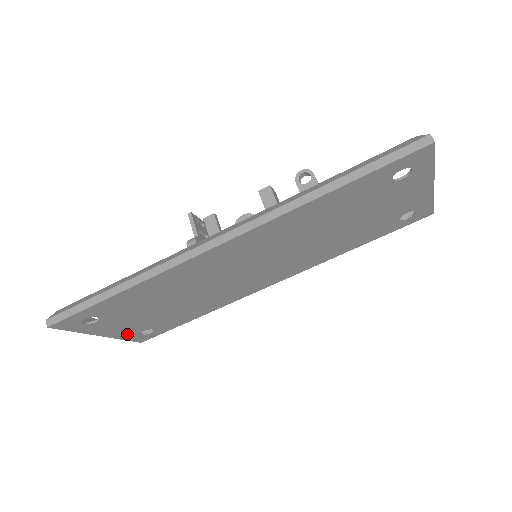
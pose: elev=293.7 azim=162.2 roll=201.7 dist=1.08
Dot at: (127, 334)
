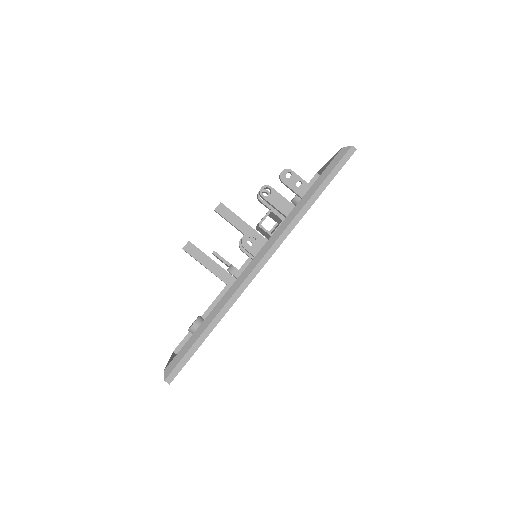
Dot at: occluded
